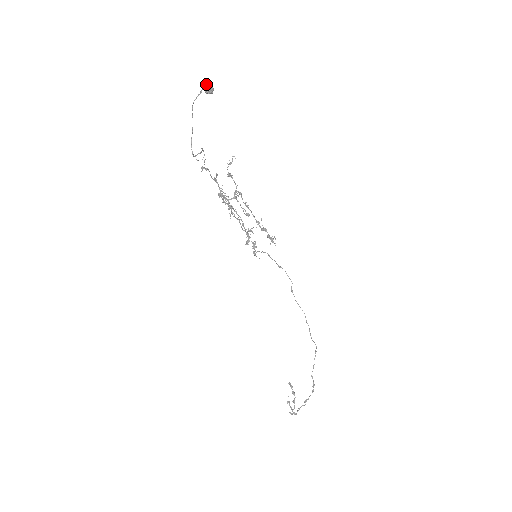
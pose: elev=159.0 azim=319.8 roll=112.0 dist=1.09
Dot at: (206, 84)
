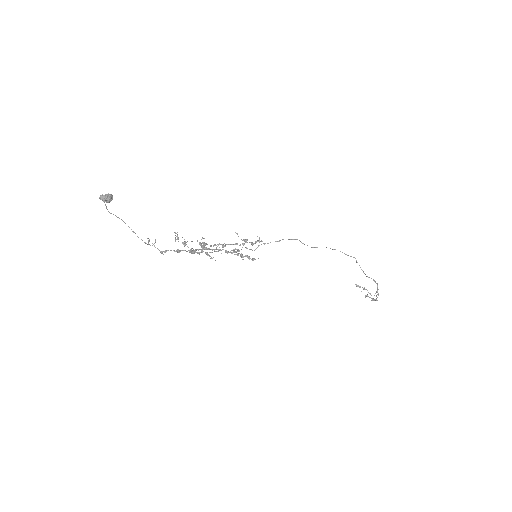
Dot at: (102, 198)
